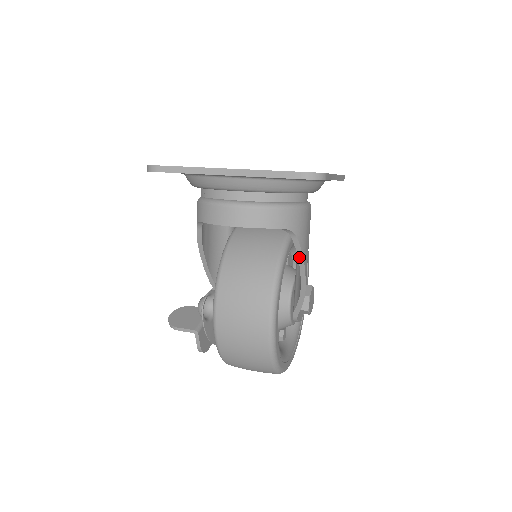
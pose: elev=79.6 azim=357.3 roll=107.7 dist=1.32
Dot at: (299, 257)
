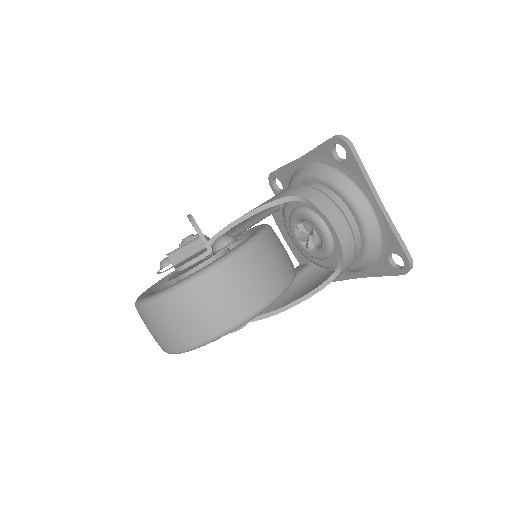
Dot at: (312, 292)
